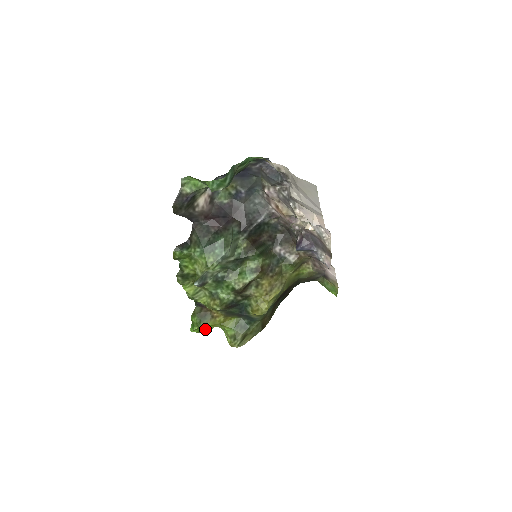
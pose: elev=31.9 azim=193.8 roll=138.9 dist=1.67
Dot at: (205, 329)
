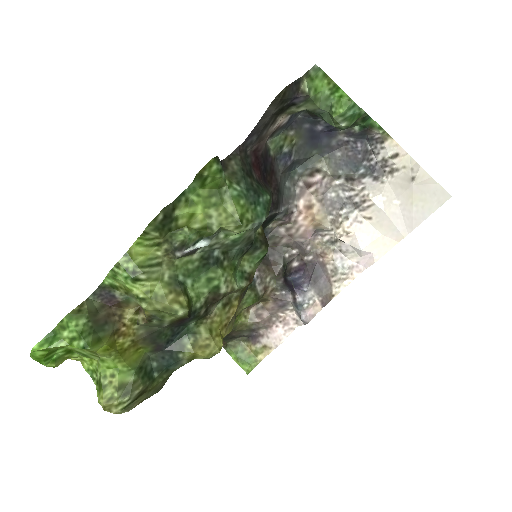
Dot at: (53, 357)
